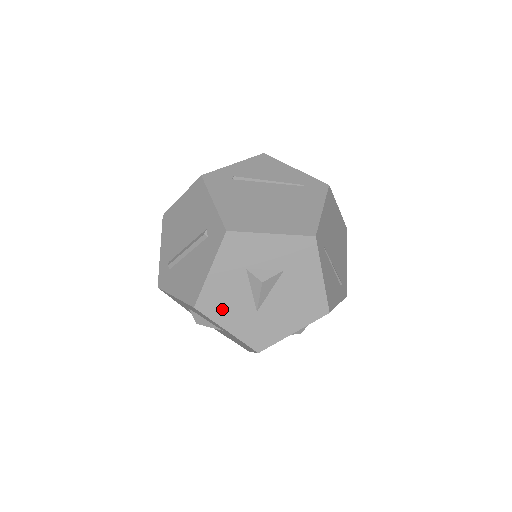
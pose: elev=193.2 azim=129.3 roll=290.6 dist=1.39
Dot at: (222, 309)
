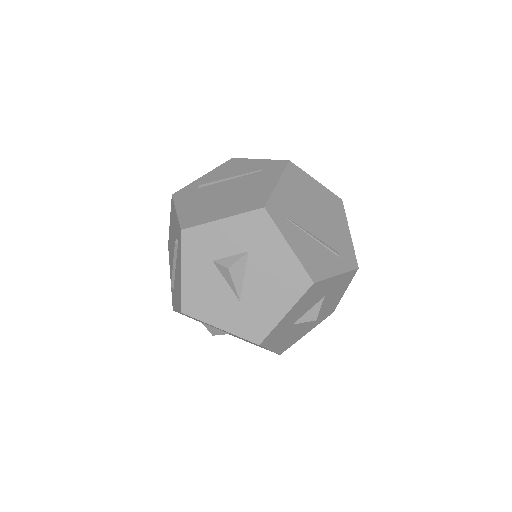
Dot at: (207, 307)
